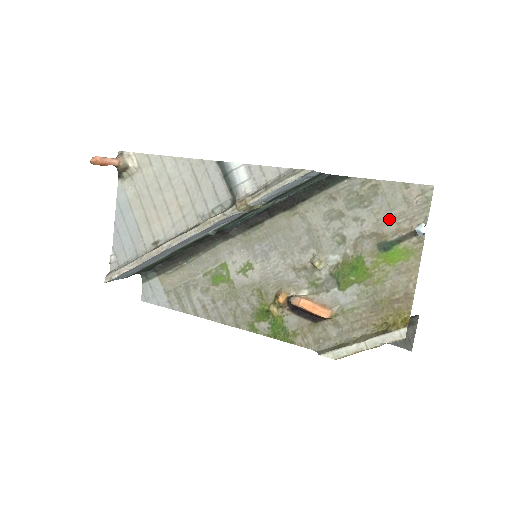
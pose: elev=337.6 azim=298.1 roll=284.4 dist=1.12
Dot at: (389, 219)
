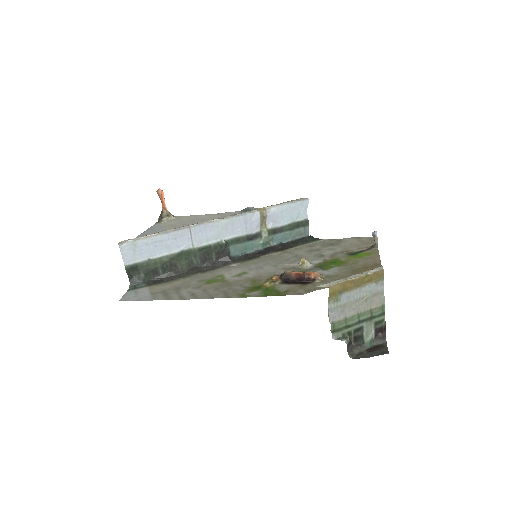
Dot at: (352, 247)
